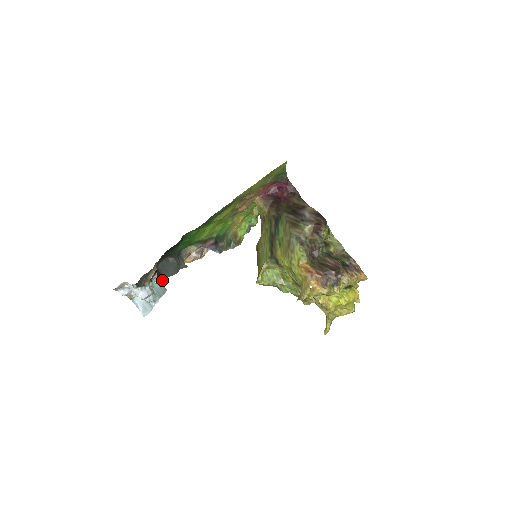
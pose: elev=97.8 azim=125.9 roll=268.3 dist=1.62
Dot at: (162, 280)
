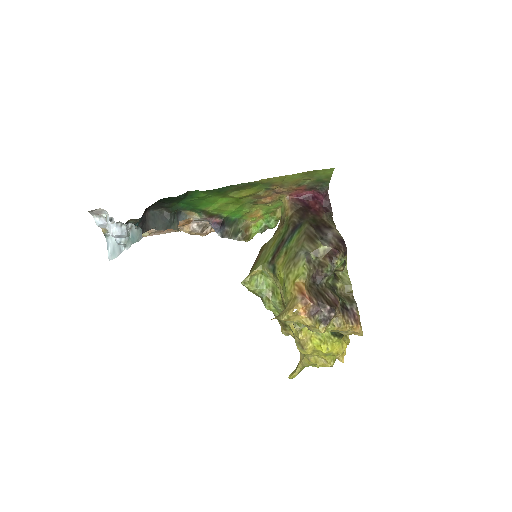
Dot at: (144, 228)
